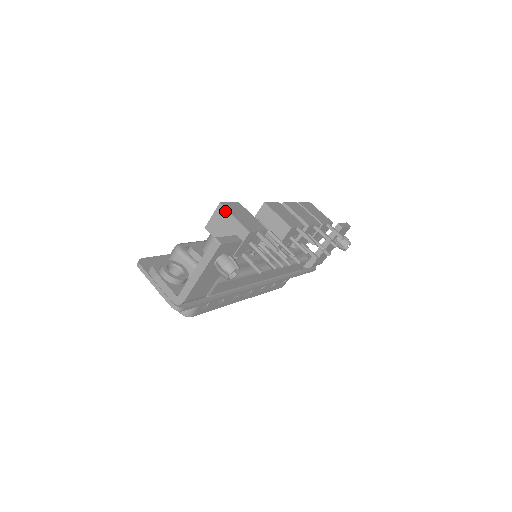
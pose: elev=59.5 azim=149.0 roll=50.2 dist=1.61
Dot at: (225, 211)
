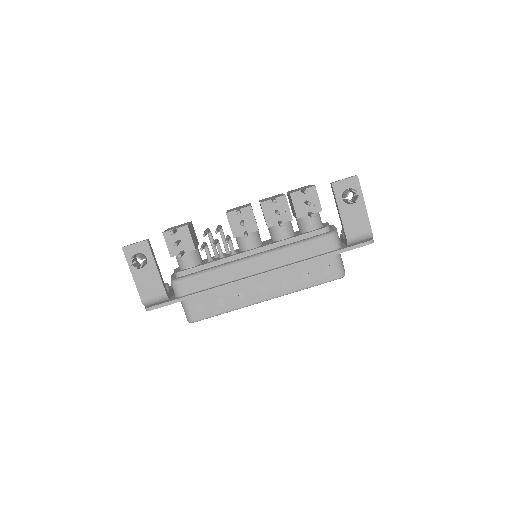
Dot at: occluded
